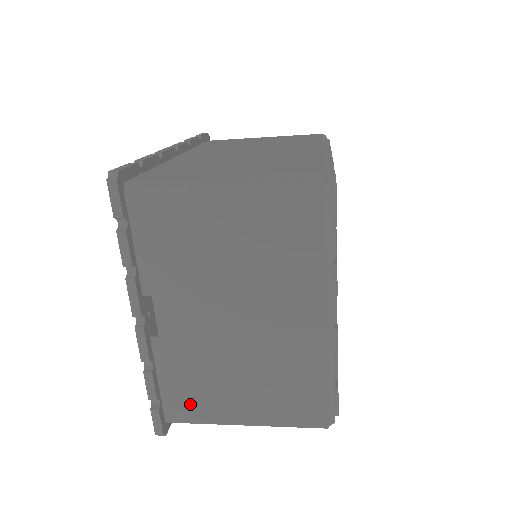
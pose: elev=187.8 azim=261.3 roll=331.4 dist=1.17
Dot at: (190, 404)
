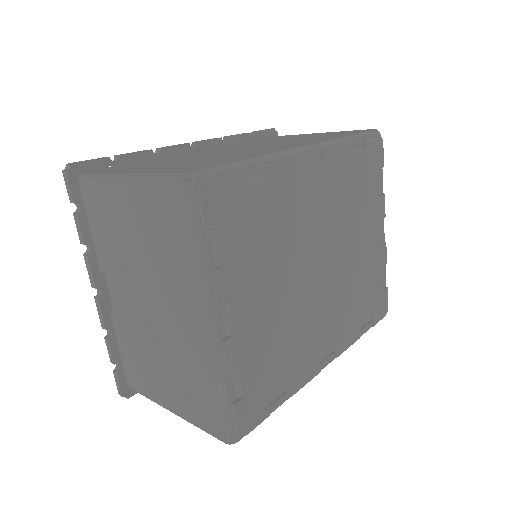
Dot at: (138, 377)
